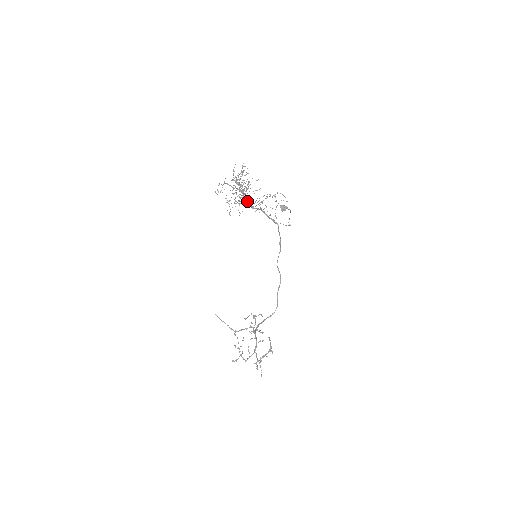
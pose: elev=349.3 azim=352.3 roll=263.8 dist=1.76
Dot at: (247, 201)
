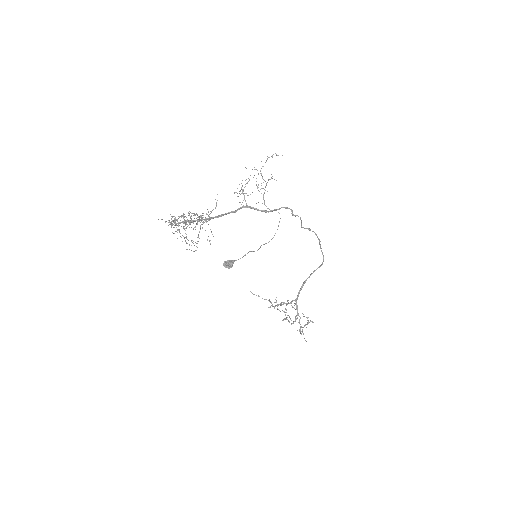
Dot at: (213, 217)
